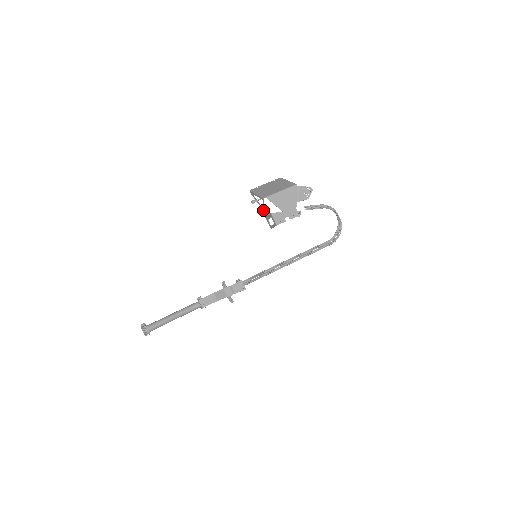
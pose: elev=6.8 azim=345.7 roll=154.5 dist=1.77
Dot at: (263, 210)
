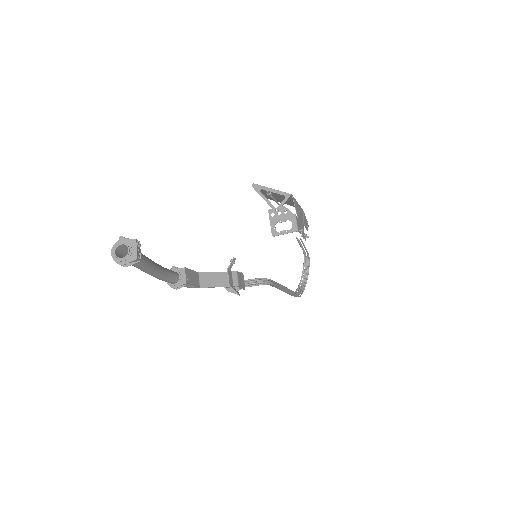
Dot at: (274, 210)
